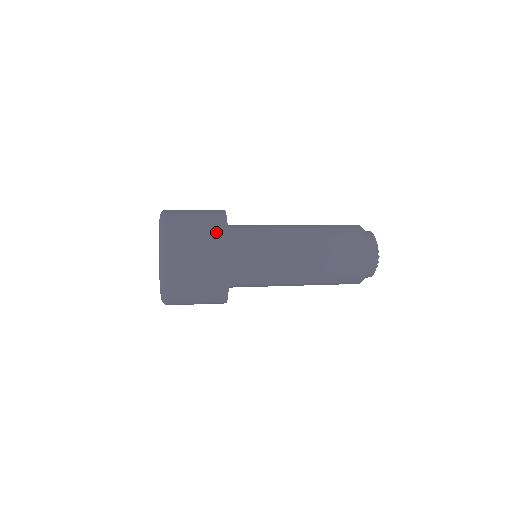
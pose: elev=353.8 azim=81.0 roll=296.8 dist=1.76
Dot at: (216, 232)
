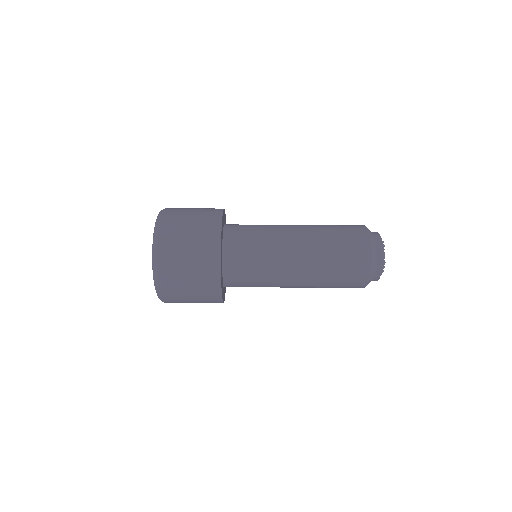
Dot at: (209, 239)
